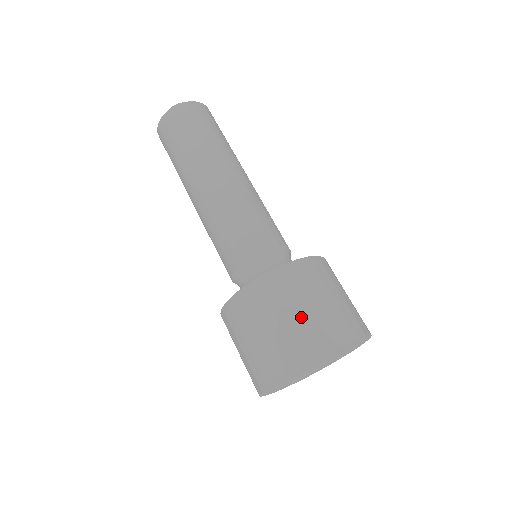
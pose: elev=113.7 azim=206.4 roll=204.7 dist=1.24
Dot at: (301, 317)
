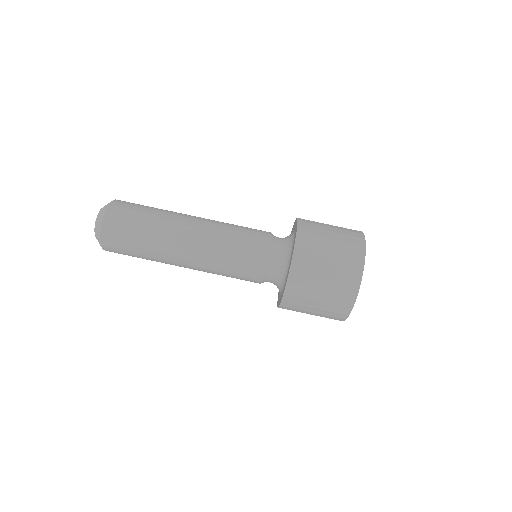
Dot at: (321, 308)
